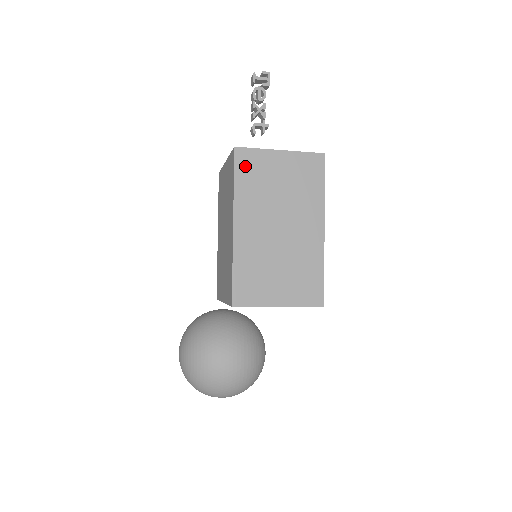
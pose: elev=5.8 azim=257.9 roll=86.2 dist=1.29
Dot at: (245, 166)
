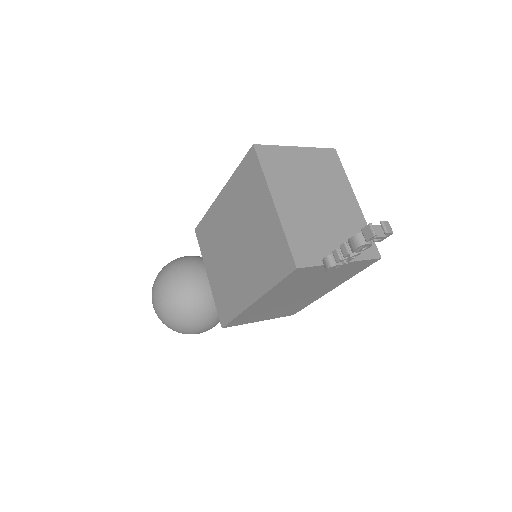
Dot at: (296, 276)
